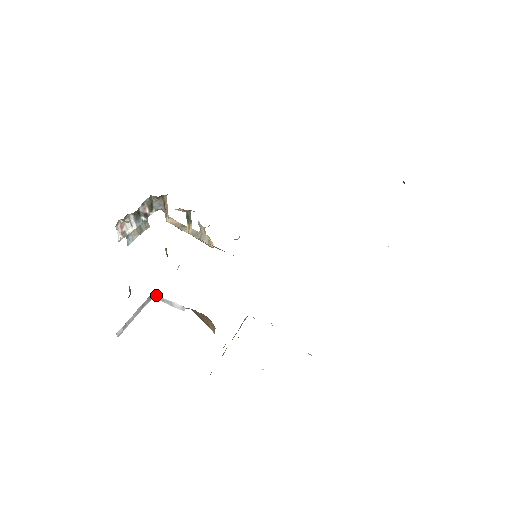
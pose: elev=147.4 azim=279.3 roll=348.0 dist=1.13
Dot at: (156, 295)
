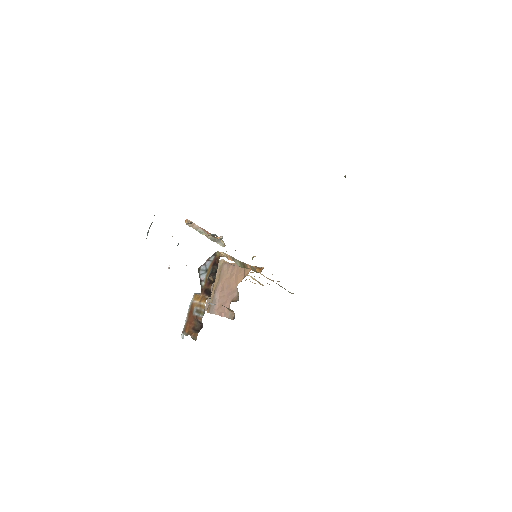
Dot at: occluded
